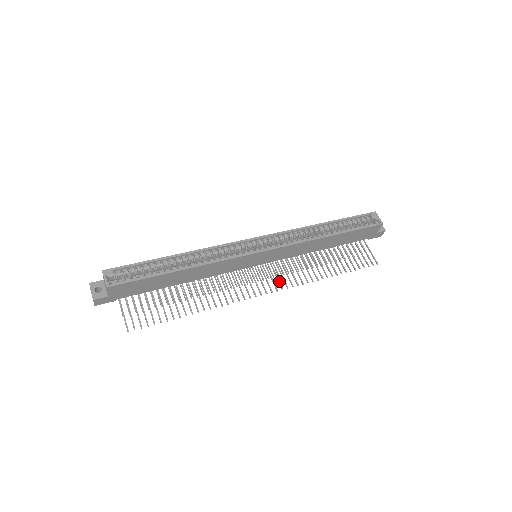
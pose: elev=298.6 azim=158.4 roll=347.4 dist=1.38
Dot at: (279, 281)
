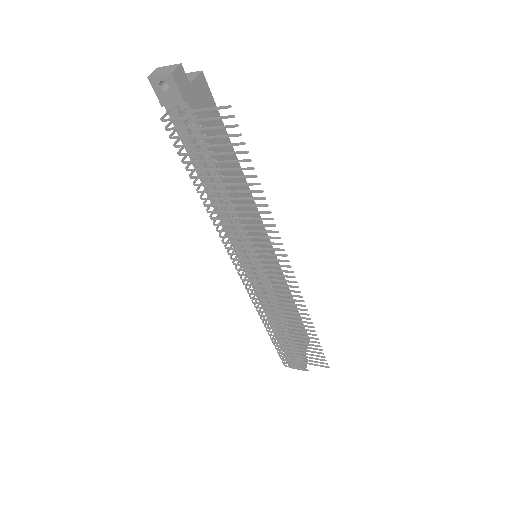
Dot at: (287, 285)
